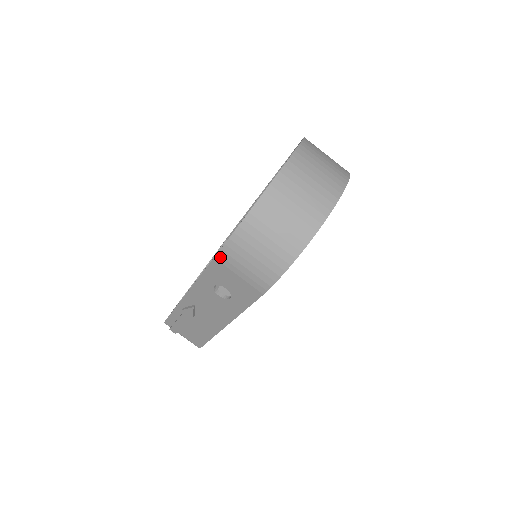
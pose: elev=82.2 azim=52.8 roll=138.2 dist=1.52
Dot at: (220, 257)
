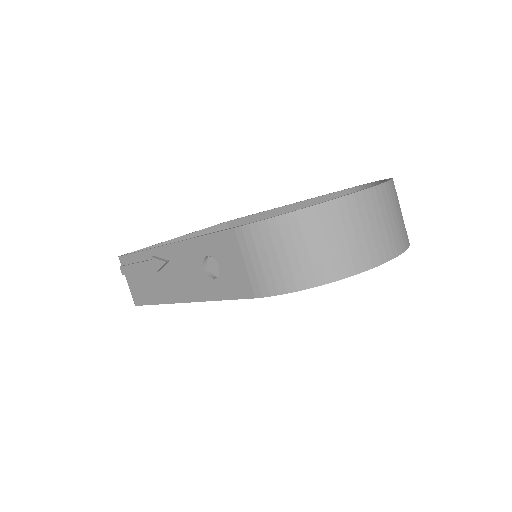
Dot at: (241, 231)
